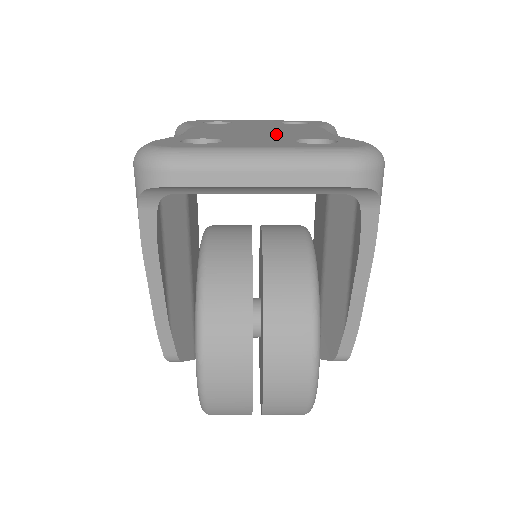
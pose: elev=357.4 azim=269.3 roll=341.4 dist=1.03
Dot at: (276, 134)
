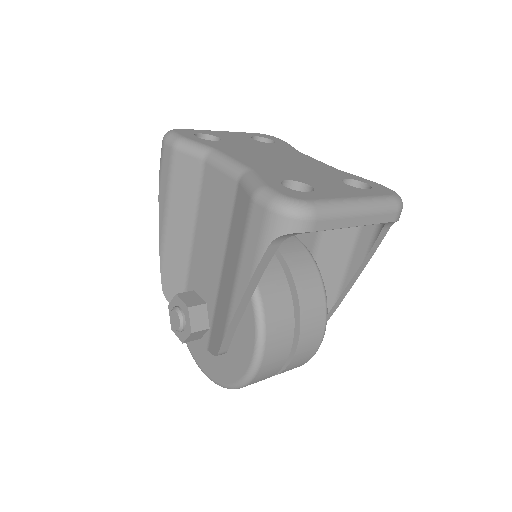
Dot at: (309, 169)
